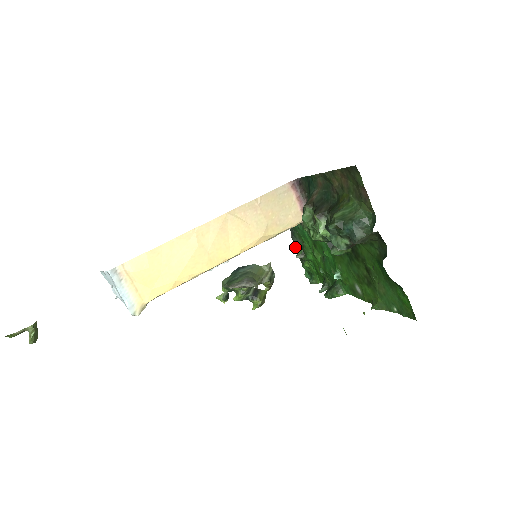
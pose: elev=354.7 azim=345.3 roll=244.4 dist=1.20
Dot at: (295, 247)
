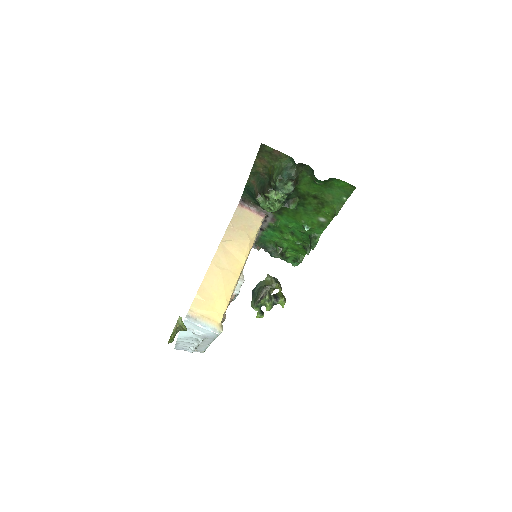
Dot at: (273, 254)
